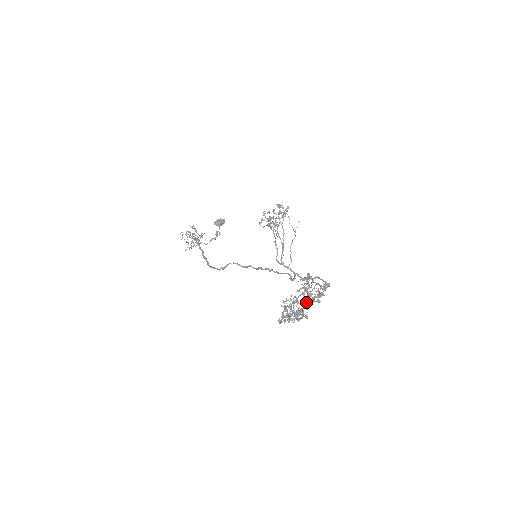
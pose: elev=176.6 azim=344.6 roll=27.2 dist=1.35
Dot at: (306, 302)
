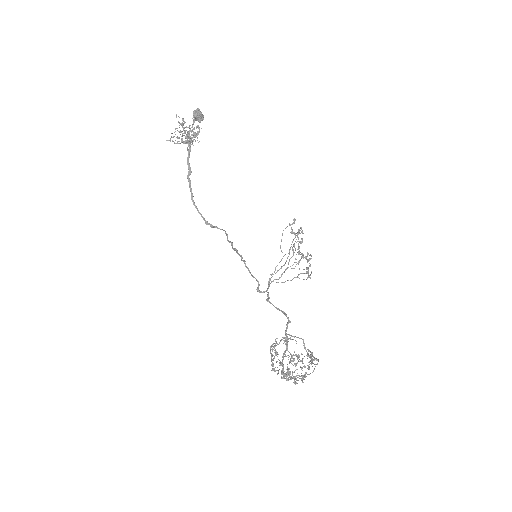
Dot at: occluded
